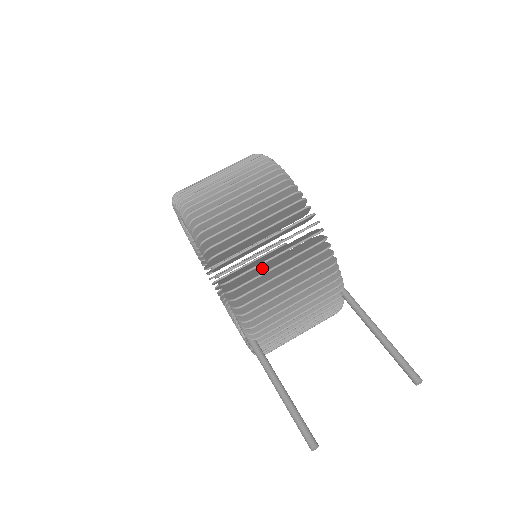
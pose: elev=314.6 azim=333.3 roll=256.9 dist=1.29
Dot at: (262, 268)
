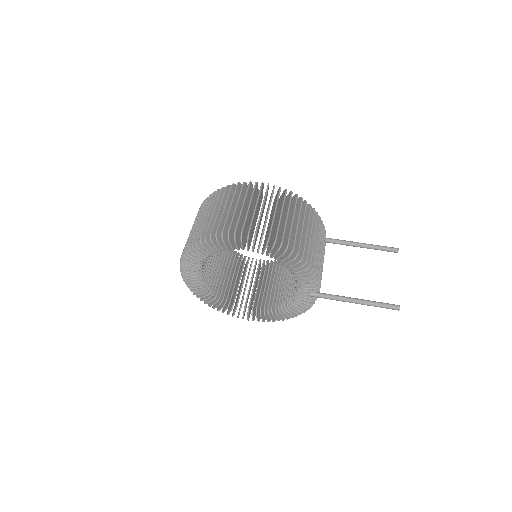
Dot at: occluded
